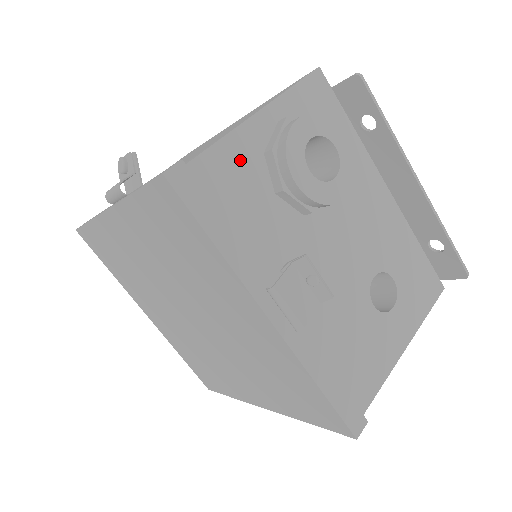
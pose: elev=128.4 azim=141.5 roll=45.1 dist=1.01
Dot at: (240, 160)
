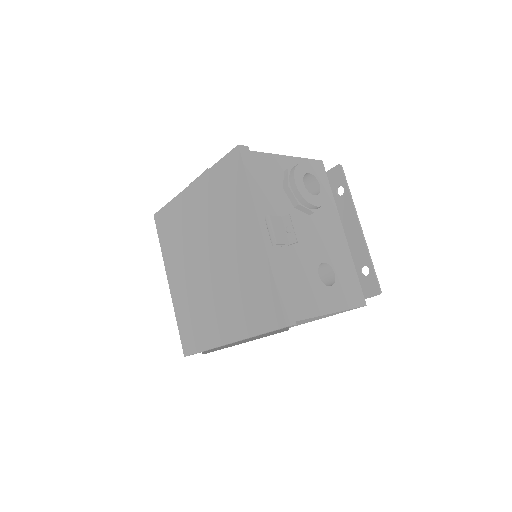
Dot at: (272, 166)
